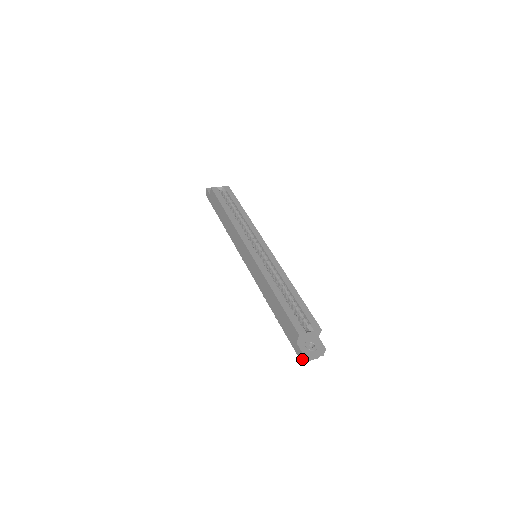
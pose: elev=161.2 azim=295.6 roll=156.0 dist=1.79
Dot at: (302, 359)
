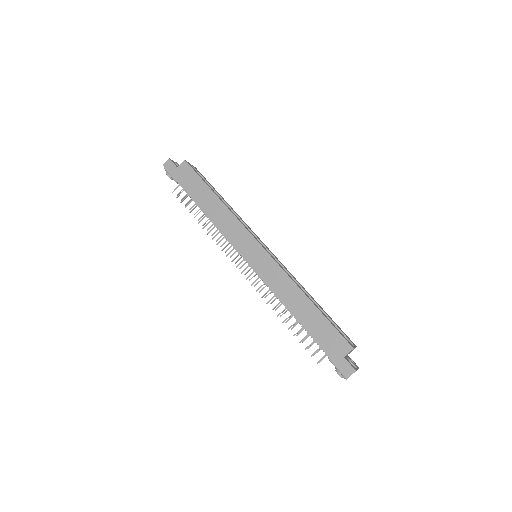
Dot at: (350, 375)
